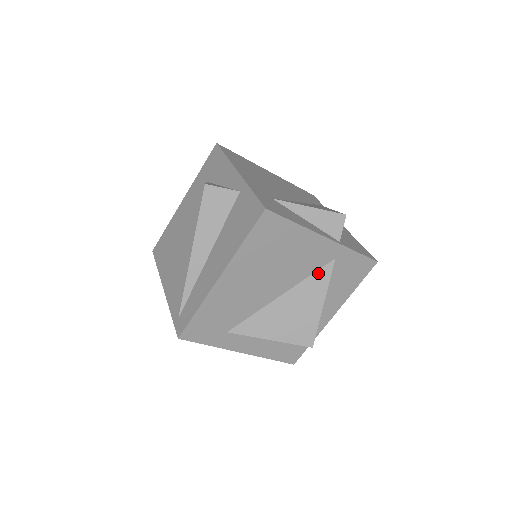
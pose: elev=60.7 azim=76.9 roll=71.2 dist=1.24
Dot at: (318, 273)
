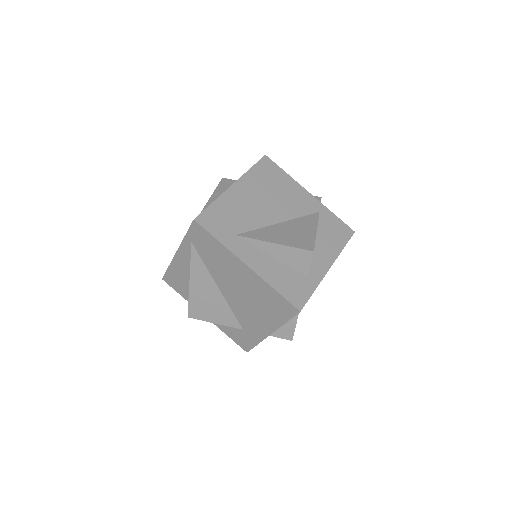
Dot at: (308, 216)
